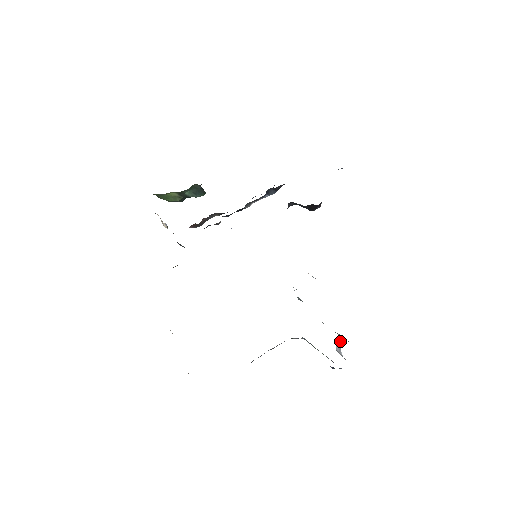
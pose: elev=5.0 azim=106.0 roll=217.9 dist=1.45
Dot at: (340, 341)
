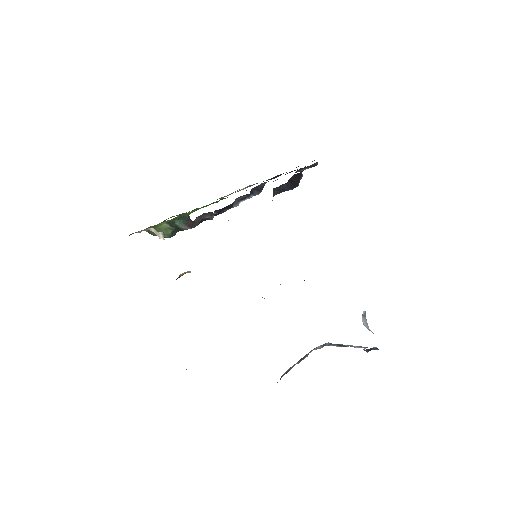
Dot at: (364, 316)
